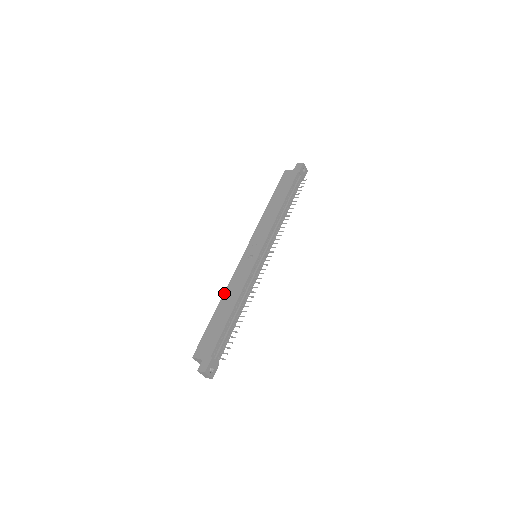
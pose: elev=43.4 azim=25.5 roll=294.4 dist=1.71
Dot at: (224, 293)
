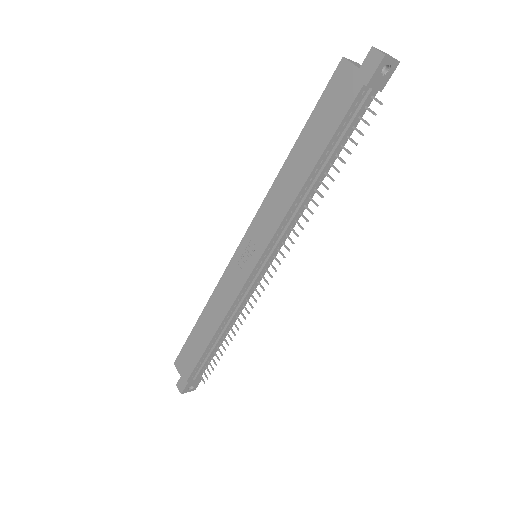
Dot at: (207, 302)
